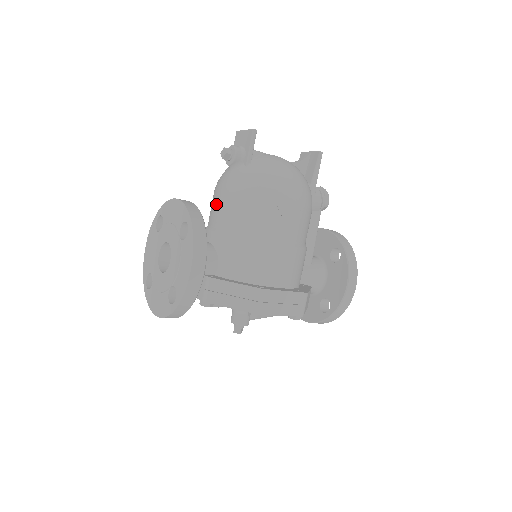
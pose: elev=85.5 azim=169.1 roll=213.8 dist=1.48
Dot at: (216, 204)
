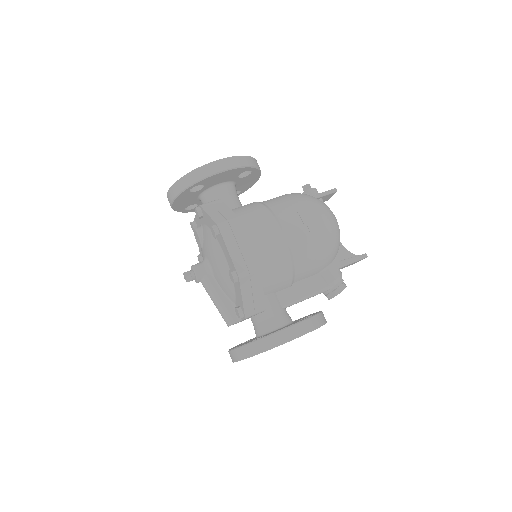
Dot at: occluded
